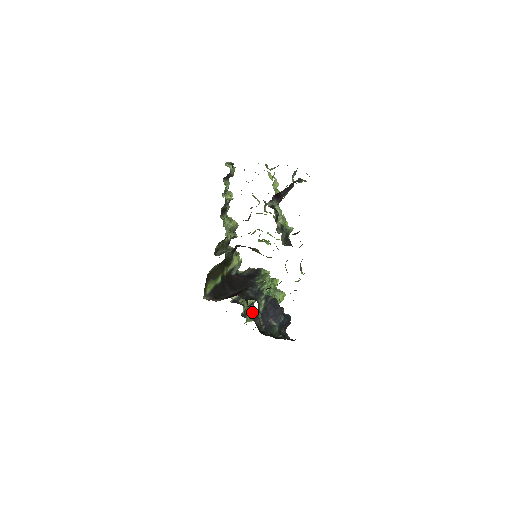
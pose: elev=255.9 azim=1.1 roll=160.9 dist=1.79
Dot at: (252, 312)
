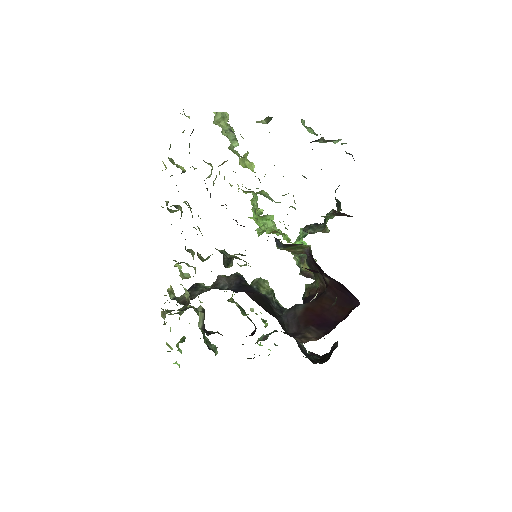
Dot at: (207, 339)
